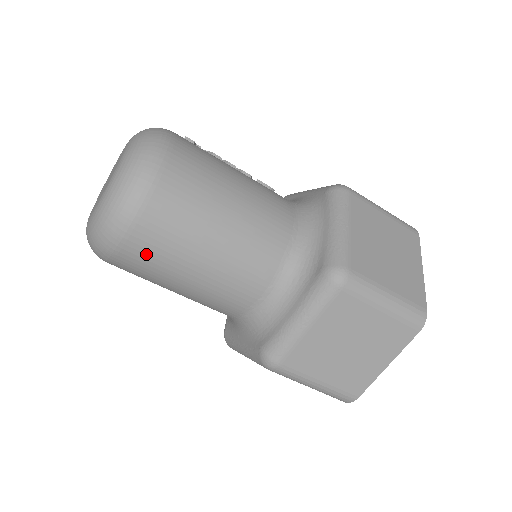
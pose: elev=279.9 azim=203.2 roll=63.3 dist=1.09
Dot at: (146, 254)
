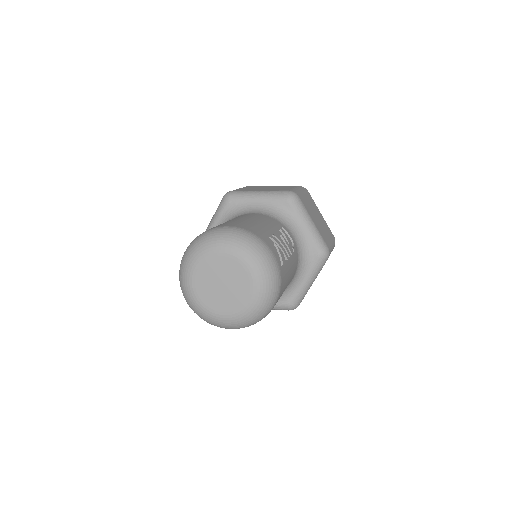
Dot at: occluded
